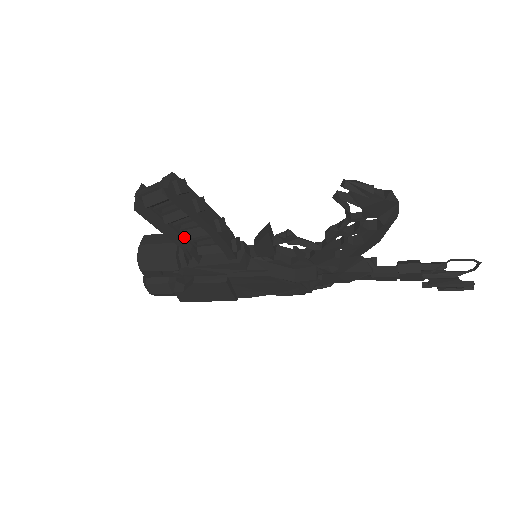
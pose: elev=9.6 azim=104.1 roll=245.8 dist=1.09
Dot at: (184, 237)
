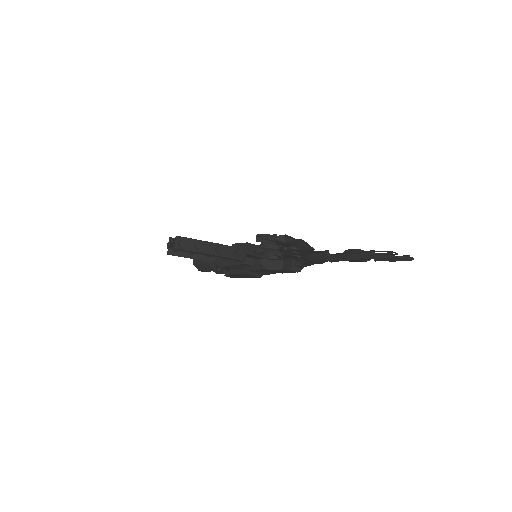
Dot at: (207, 256)
